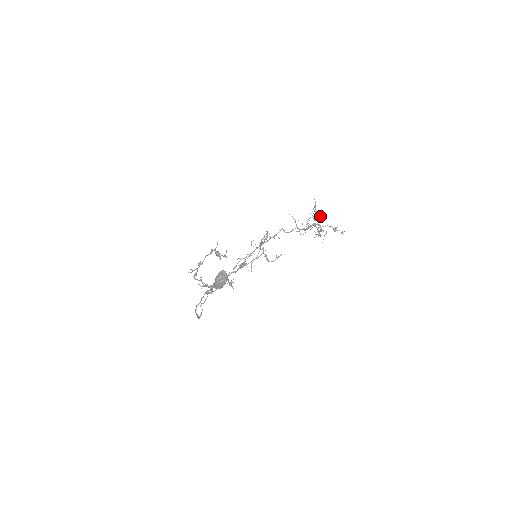
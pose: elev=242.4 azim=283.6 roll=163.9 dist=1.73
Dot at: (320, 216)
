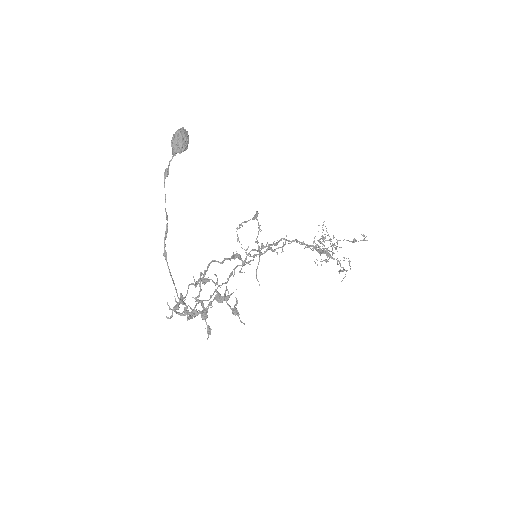
Dot at: (327, 232)
